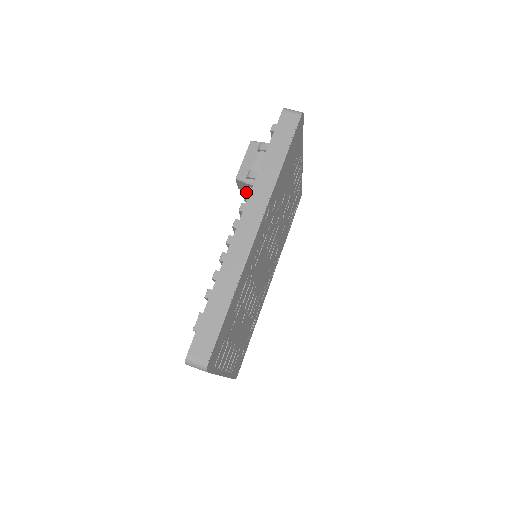
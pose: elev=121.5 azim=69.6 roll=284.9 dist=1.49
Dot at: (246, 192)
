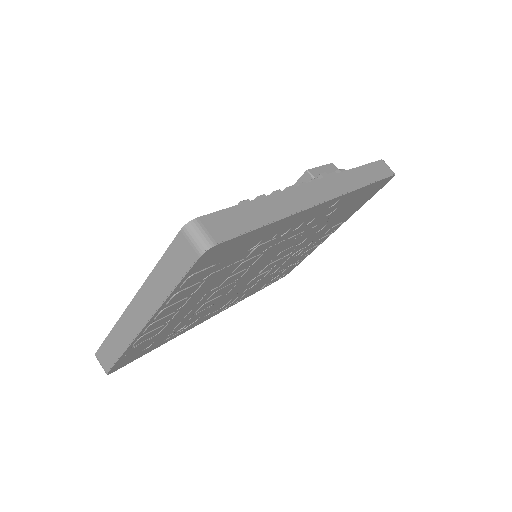
Dot at: (324, 176)
